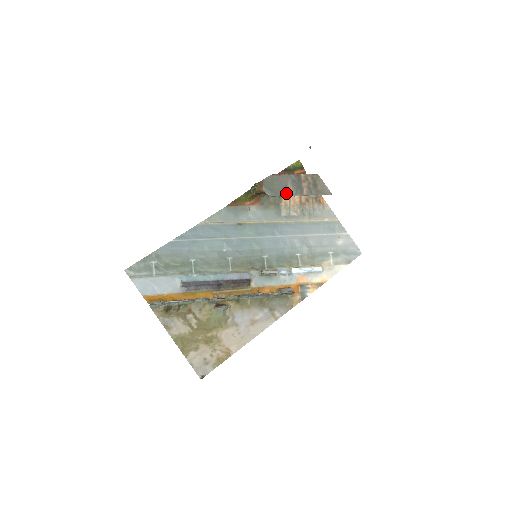
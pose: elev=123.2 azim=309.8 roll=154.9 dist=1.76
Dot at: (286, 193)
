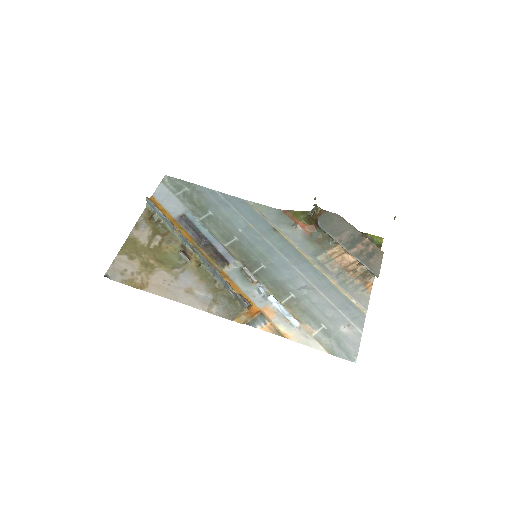
Dot at: (335, 235)
